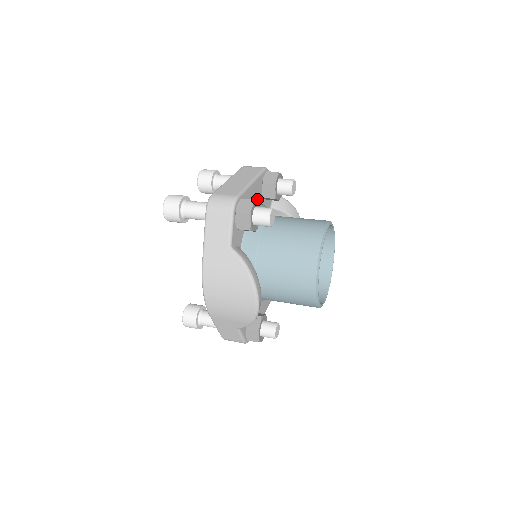
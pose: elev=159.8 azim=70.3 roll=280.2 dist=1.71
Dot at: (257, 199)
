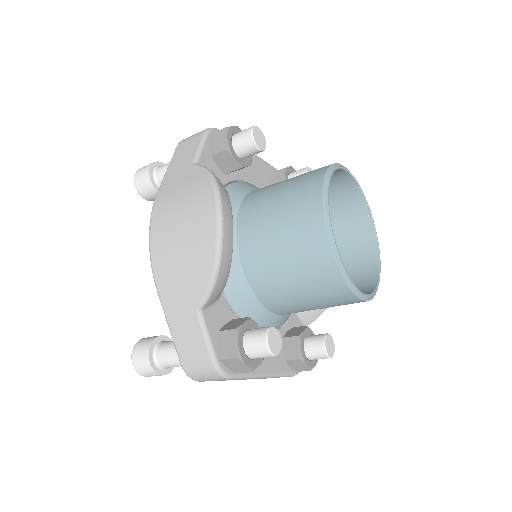
Dot at: (259, 181)
